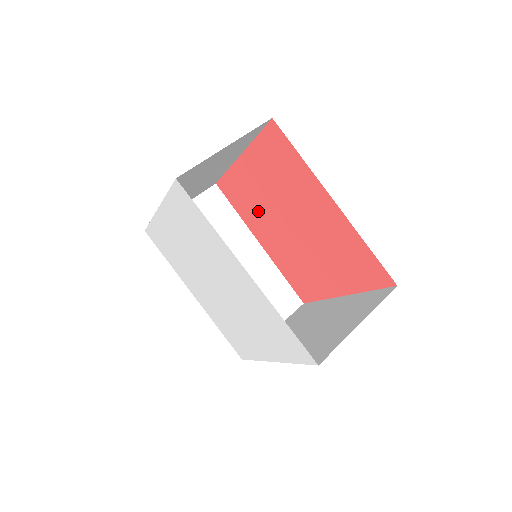
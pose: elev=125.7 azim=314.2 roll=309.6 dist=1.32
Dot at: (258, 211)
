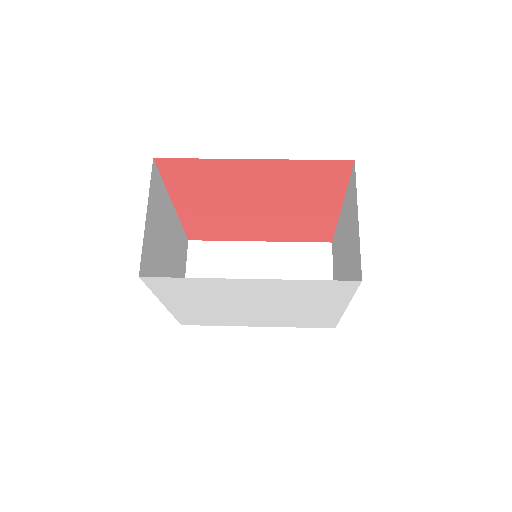
Dot at: (215, 191)
